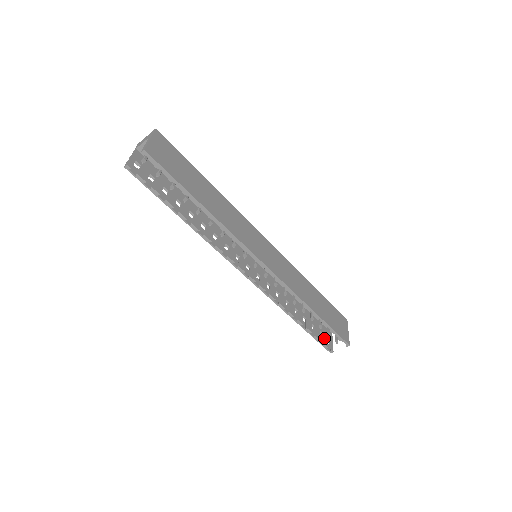
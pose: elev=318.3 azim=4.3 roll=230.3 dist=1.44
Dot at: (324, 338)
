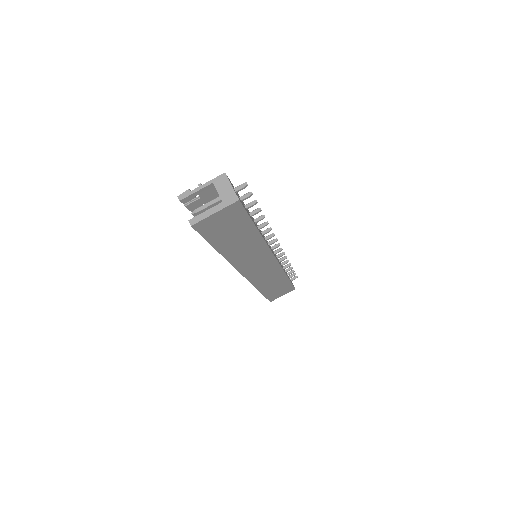
Dot at: occluded
